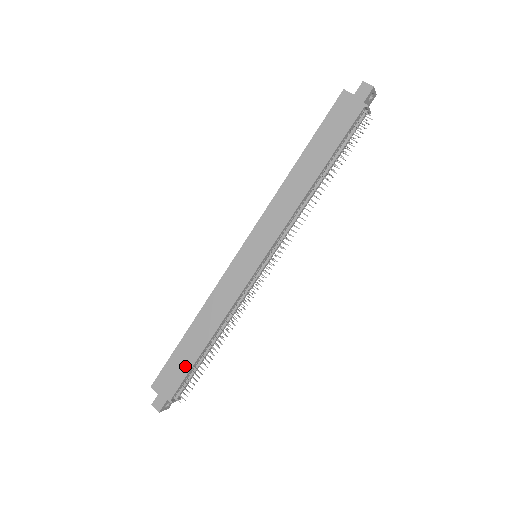
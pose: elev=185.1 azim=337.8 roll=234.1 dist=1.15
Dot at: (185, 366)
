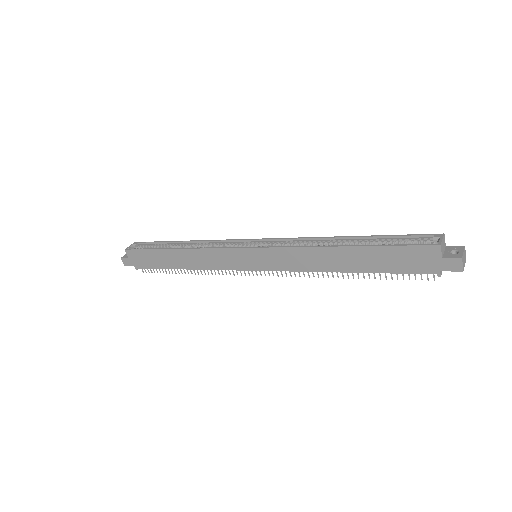
Dot at: (157, 264)
